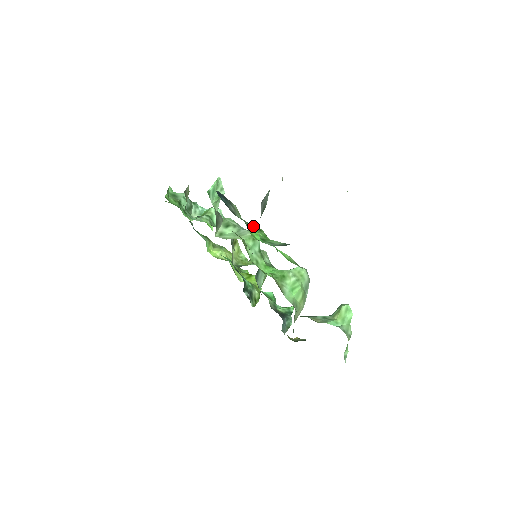
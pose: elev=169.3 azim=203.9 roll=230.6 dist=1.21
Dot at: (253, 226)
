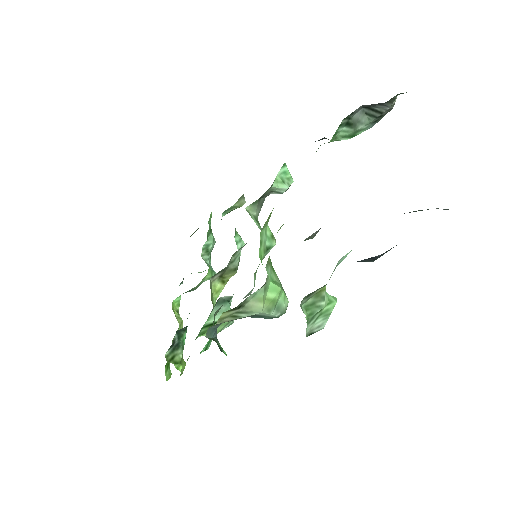
Dot at: occluded
